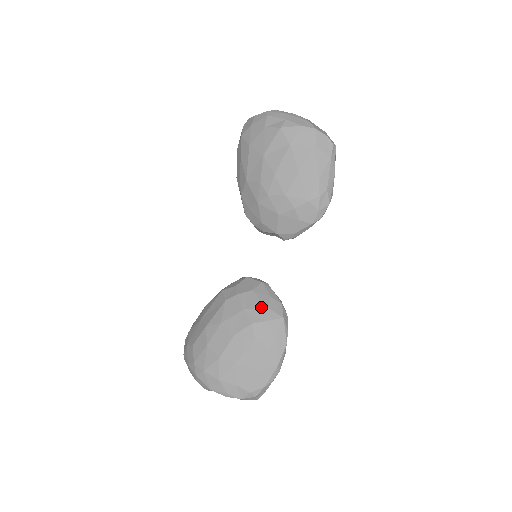
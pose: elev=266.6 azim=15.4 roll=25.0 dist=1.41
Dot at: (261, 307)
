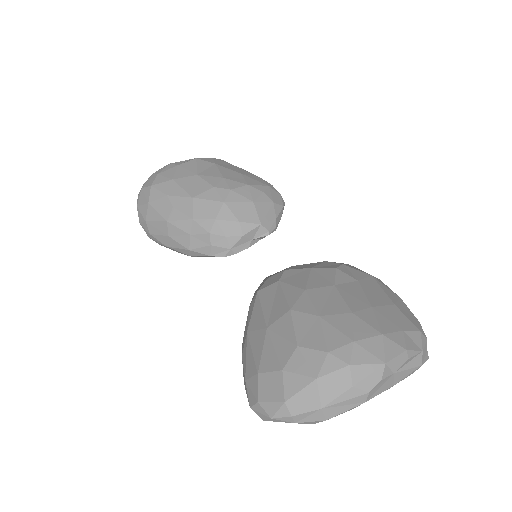
Dot at: (322, 262)
